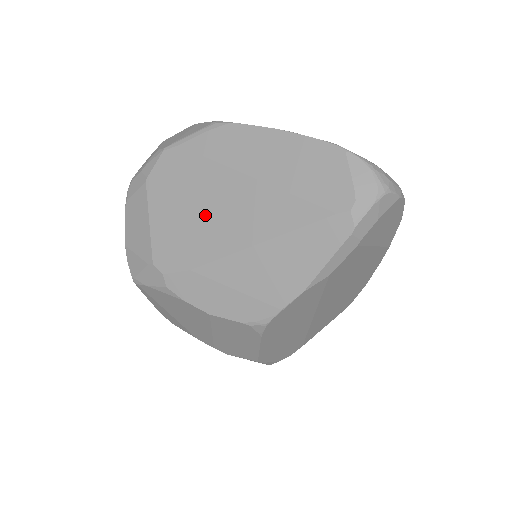
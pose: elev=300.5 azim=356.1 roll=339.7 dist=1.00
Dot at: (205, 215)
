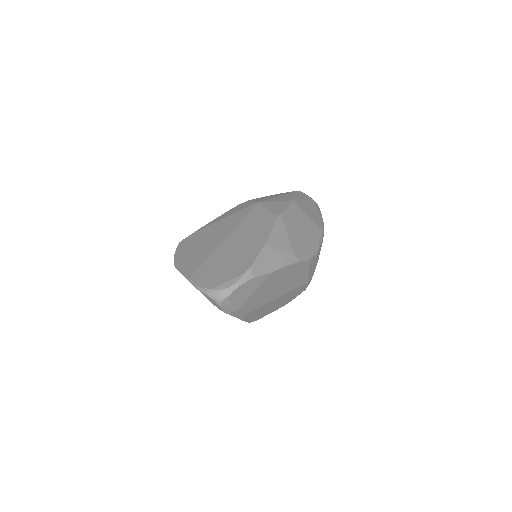
Dot at: occluded
